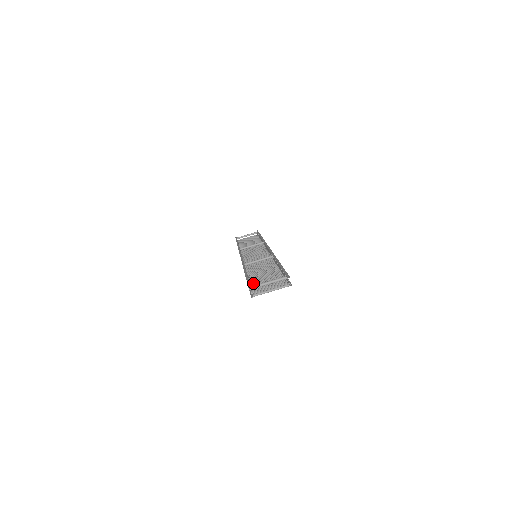
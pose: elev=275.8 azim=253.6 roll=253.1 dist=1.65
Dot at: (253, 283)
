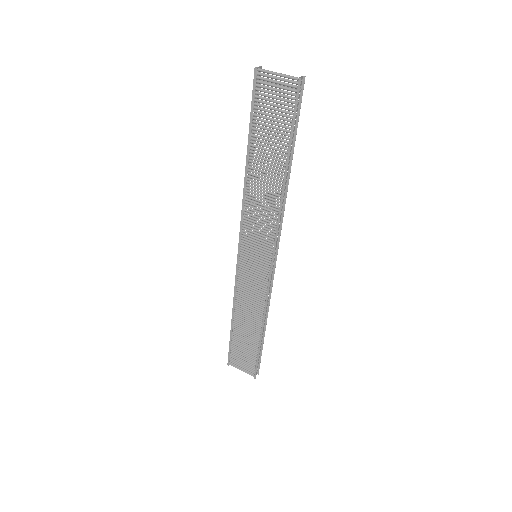
Dot at: (257, 119)
